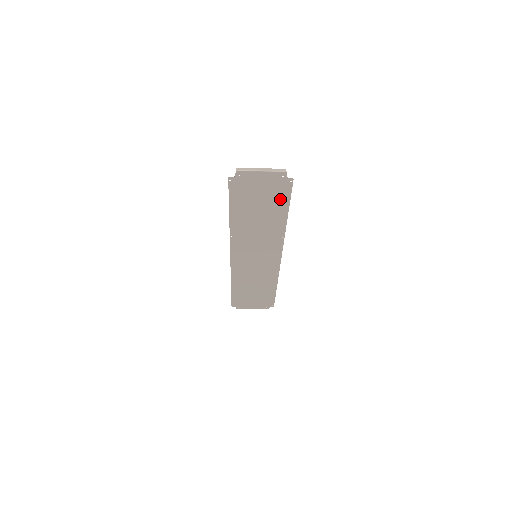
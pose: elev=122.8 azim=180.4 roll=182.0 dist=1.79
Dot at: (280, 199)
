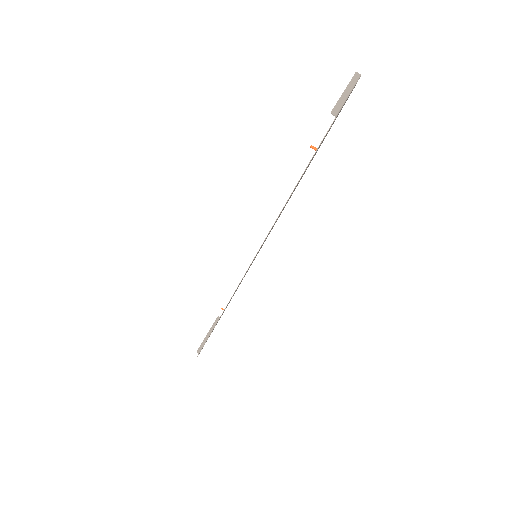
Dot at: (326, 135)
